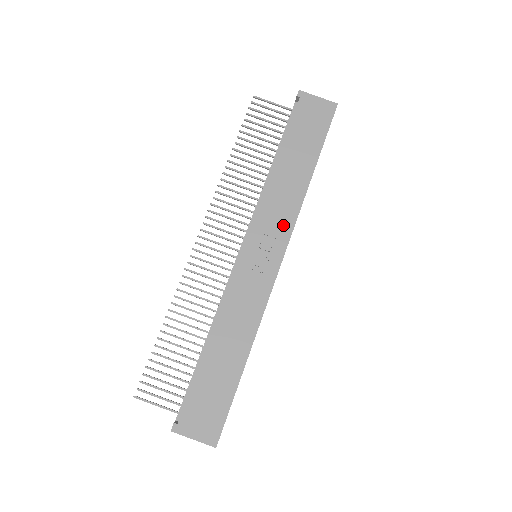
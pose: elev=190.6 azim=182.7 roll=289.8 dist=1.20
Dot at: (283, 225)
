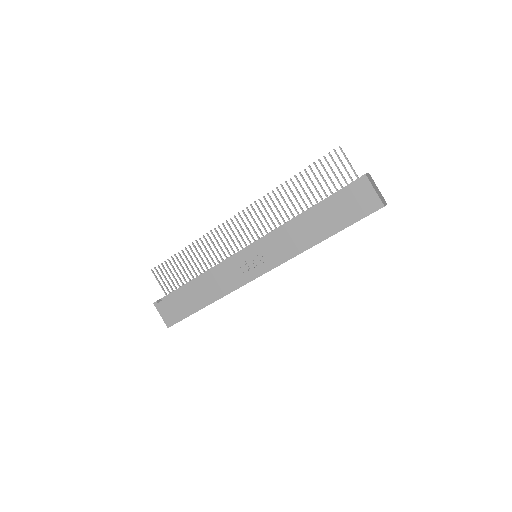
Dot at: (279, 256)
